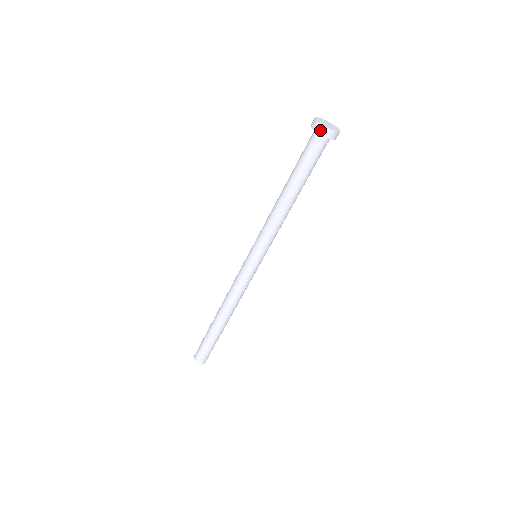
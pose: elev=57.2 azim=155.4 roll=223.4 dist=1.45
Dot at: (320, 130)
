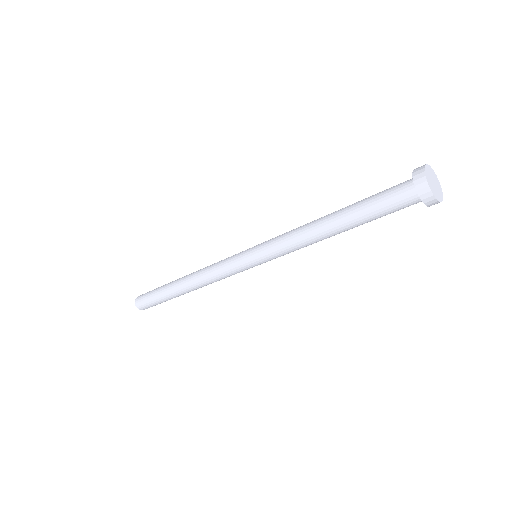
Dot at: (426, 198)
